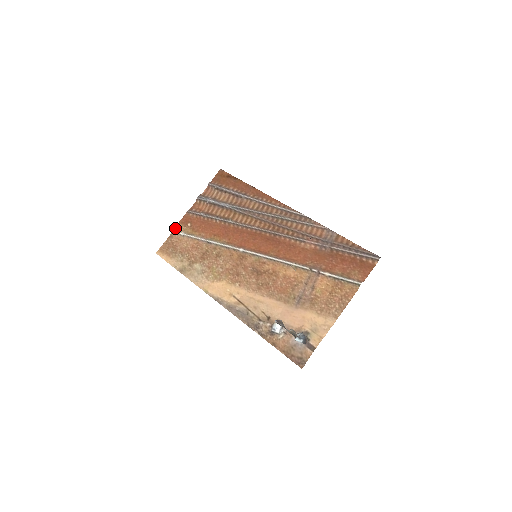
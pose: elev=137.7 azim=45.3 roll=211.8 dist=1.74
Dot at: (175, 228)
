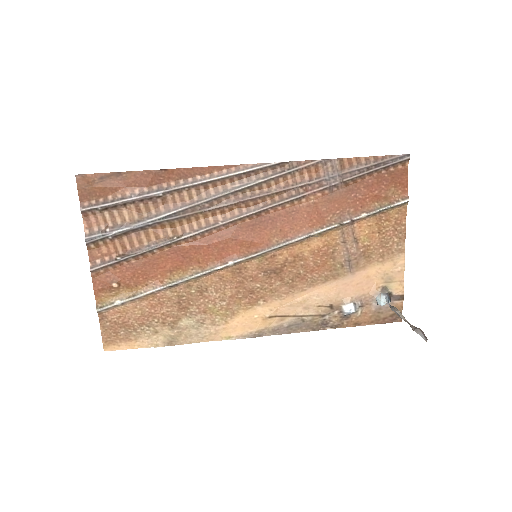
Dot at: (96, 304)
